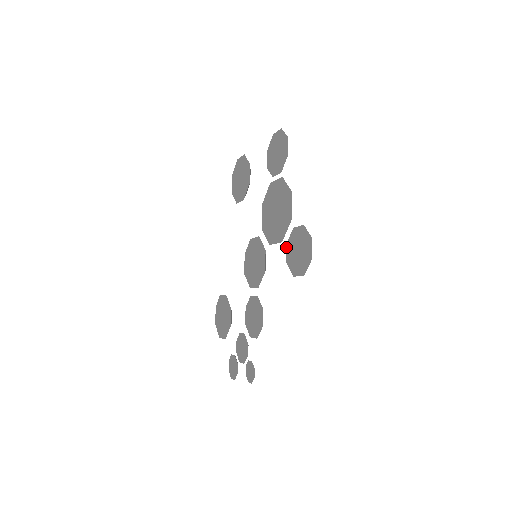
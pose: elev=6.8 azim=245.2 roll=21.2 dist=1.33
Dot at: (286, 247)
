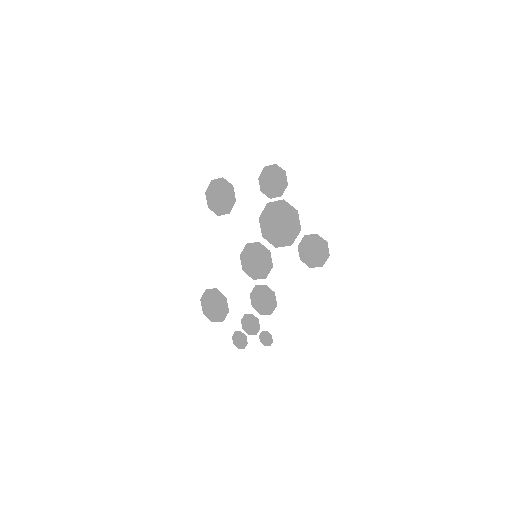
Dot at: (298, 249)
